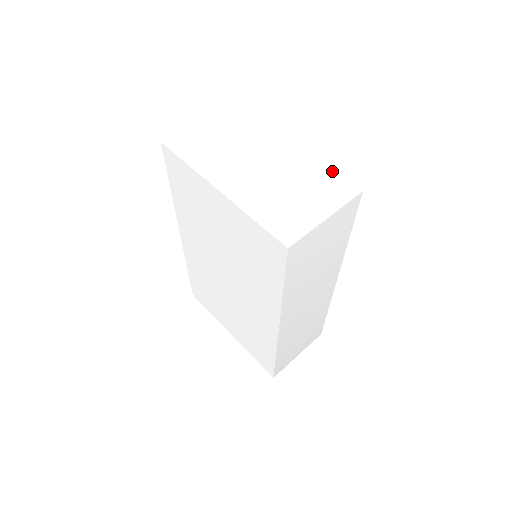
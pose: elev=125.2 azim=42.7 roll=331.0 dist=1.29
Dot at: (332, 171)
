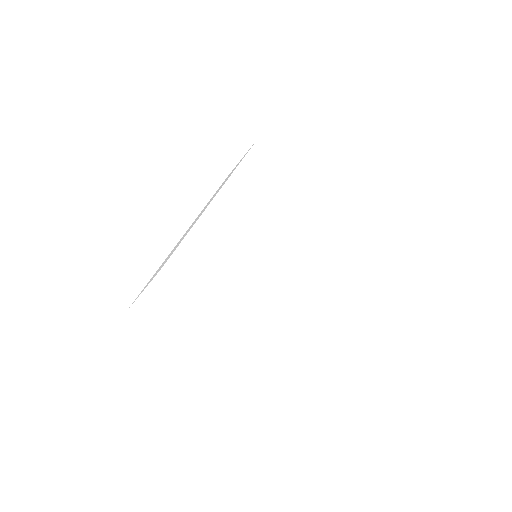
Dot at: (275, 355)
